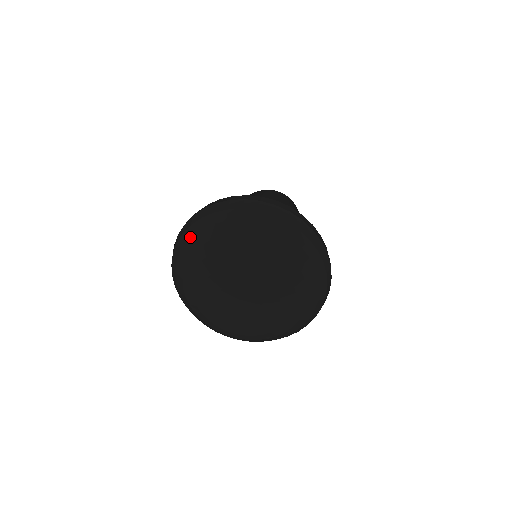
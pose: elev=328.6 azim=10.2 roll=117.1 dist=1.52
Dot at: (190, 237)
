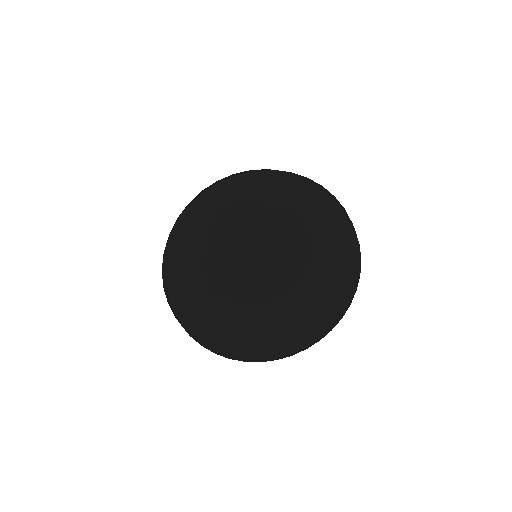
Dot at: (271, 189)
